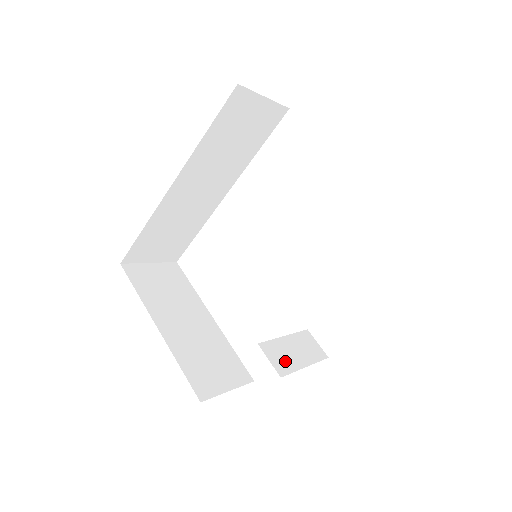
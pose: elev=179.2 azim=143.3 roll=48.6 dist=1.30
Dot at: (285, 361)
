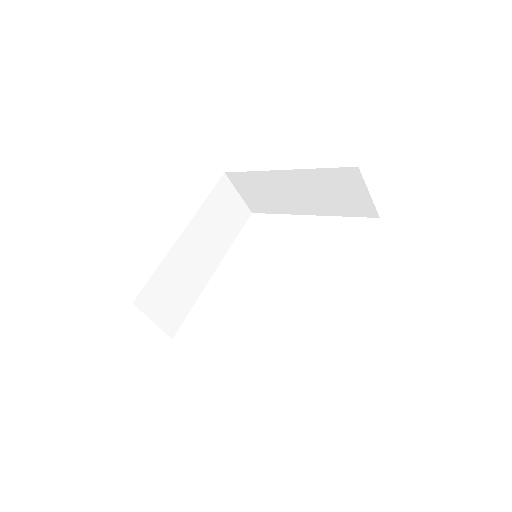
Dot at: occluded
